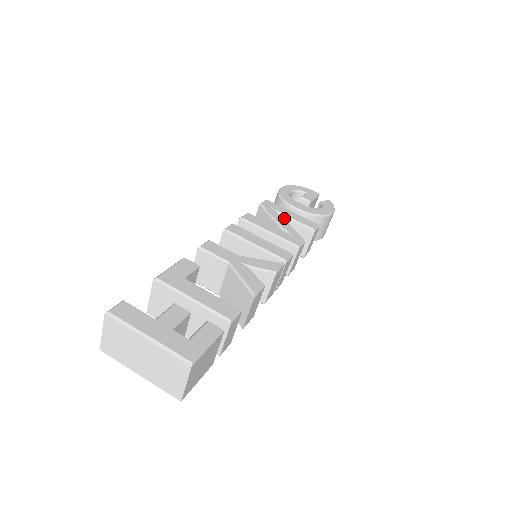
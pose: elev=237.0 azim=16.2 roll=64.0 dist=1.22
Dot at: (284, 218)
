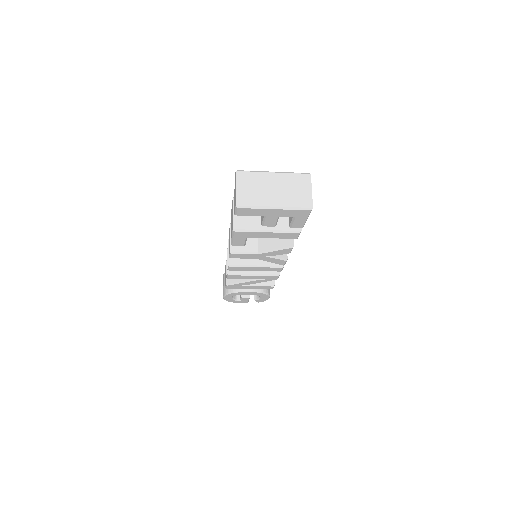
Dot at: occluded
